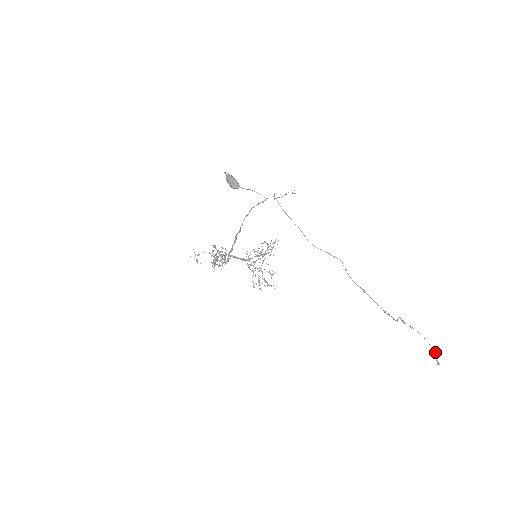
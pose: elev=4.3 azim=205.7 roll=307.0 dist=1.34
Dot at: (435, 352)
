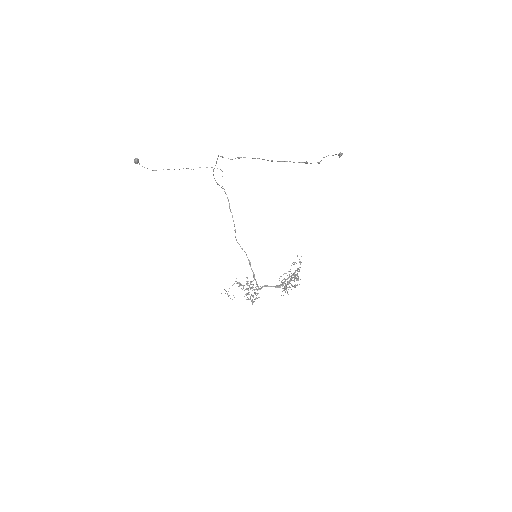
Dot at: (341, 154)
